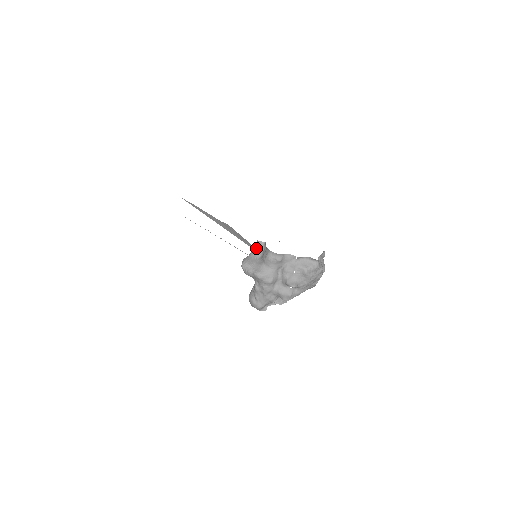
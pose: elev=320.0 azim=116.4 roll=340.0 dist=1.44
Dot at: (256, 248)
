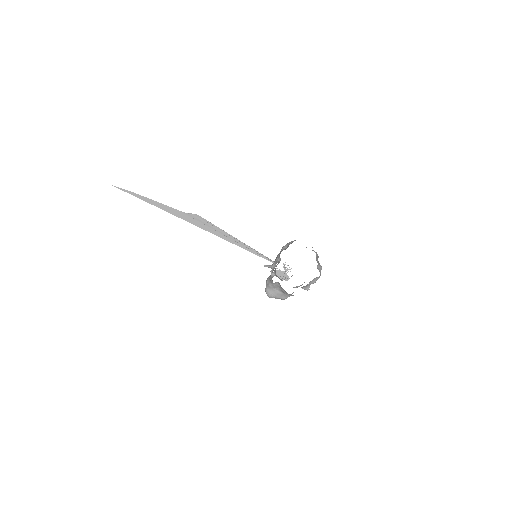
Dot at: (272, 285)
